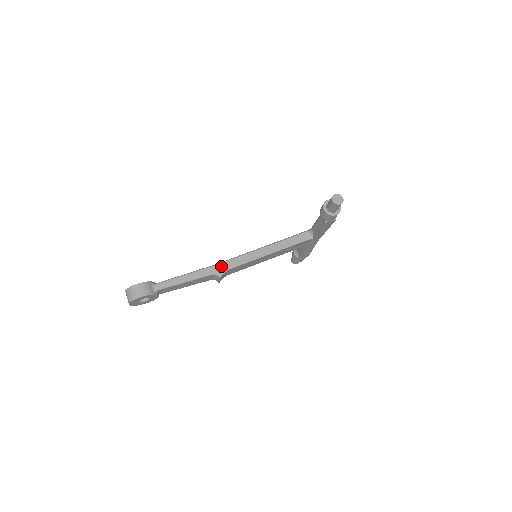
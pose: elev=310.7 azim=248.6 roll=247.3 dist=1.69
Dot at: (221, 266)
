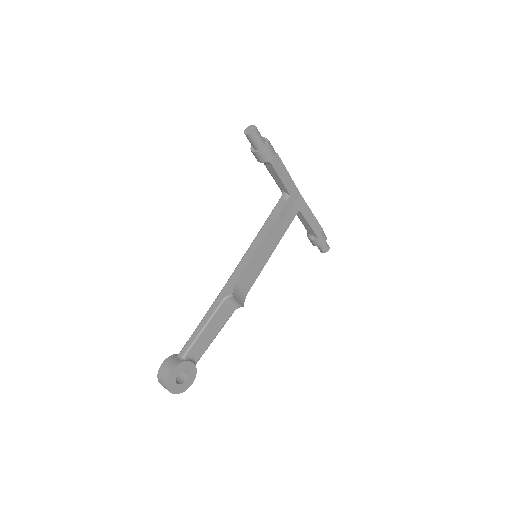
Dot at: (226, 287)
